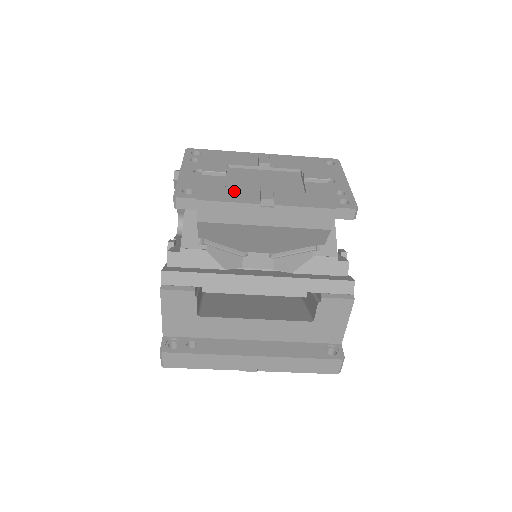
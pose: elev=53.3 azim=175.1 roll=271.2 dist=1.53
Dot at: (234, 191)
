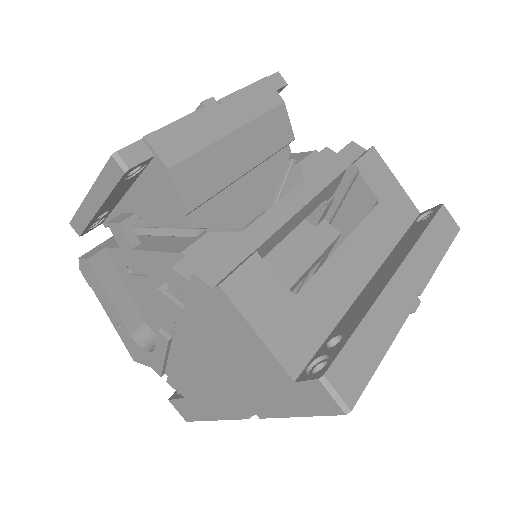
Dot at: occluded
